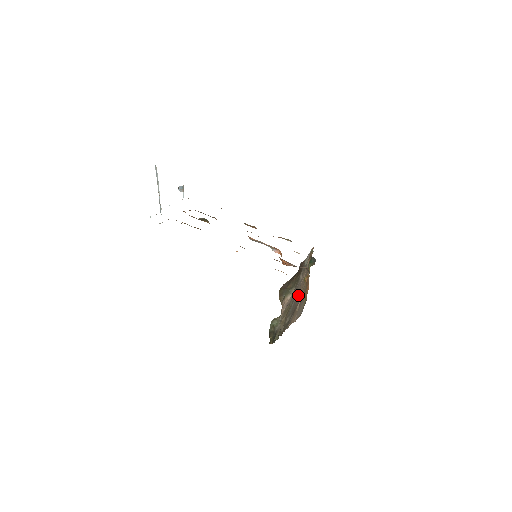
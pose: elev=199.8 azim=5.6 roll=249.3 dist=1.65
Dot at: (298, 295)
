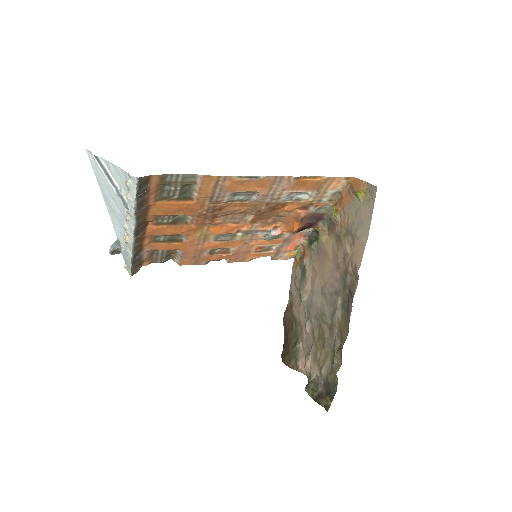
Dot at: (329, 273)
